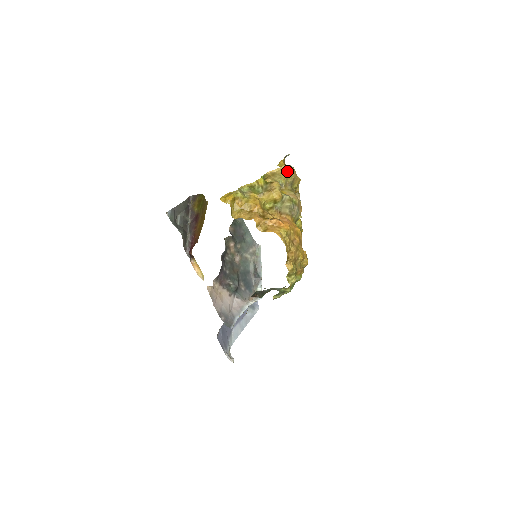
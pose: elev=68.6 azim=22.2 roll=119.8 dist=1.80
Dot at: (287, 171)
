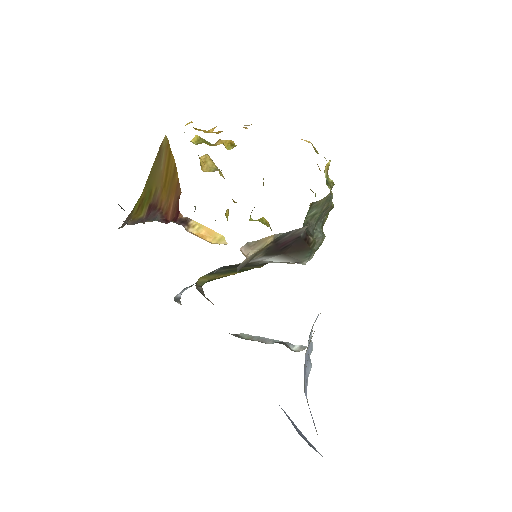
Dot at: occluded
